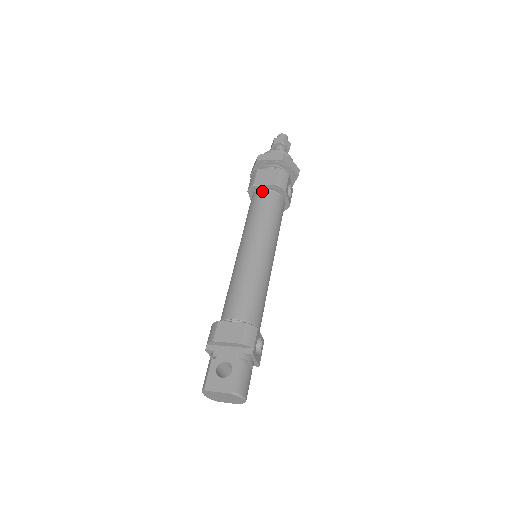
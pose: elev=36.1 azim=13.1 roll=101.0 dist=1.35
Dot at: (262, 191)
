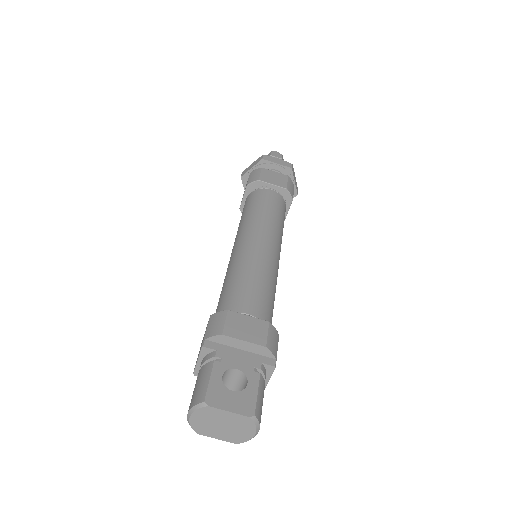
Dot at: (269, 189)
